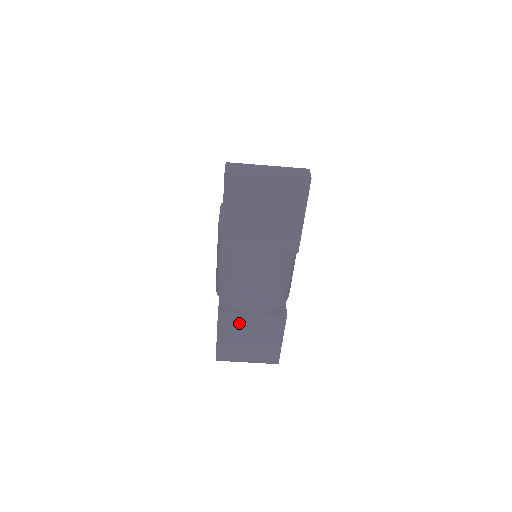
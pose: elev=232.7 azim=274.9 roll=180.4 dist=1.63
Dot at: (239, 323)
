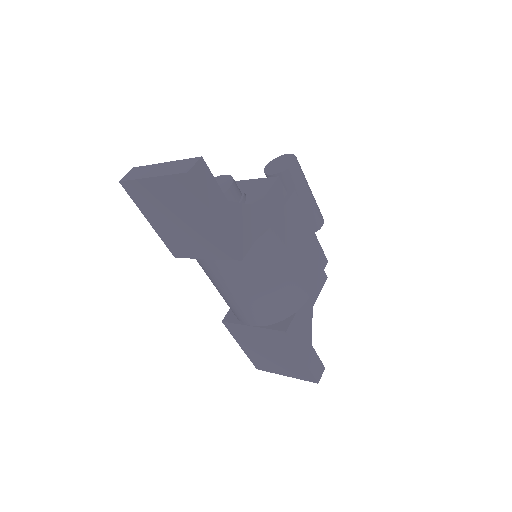
Dot at: (248, 334)
